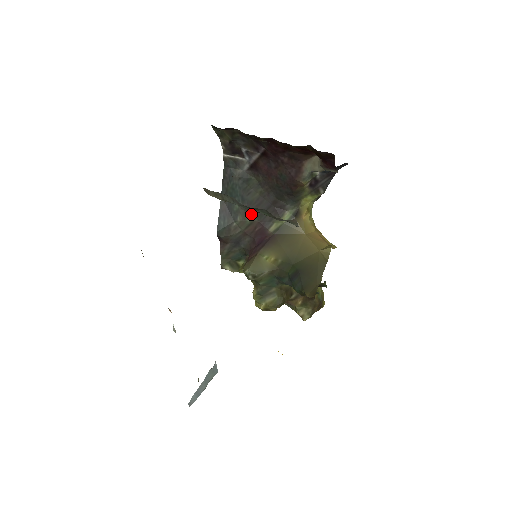
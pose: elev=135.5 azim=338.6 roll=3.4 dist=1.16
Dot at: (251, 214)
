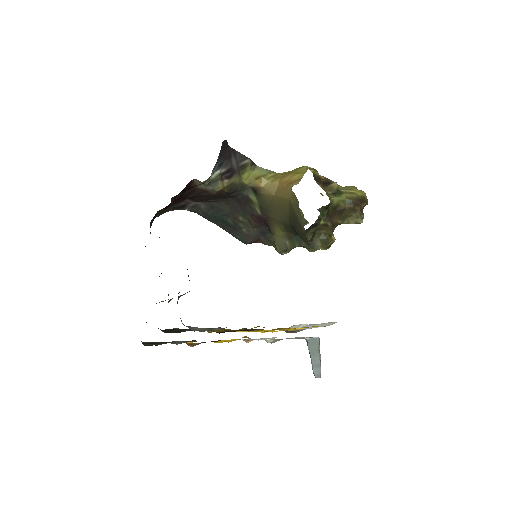
Dot at: (241, 217)
